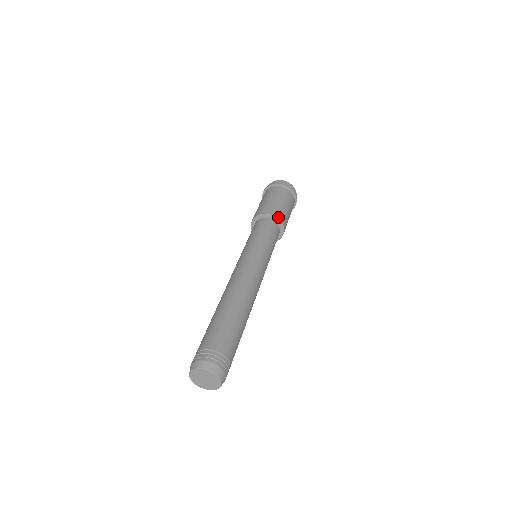
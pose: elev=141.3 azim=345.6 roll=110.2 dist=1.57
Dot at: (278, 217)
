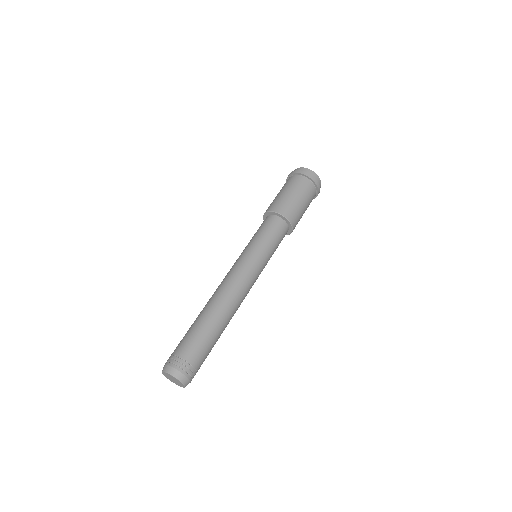
Dot at: (286, 216)
